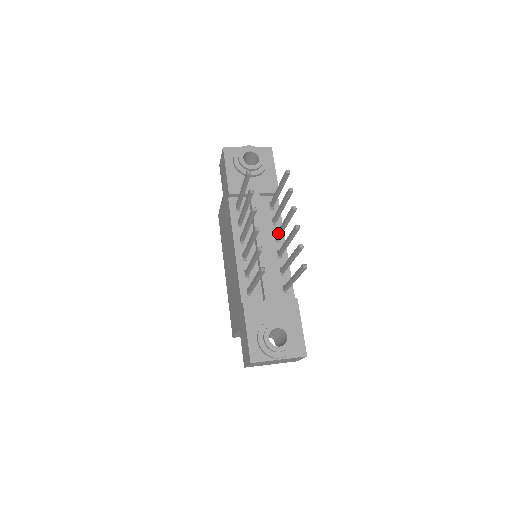
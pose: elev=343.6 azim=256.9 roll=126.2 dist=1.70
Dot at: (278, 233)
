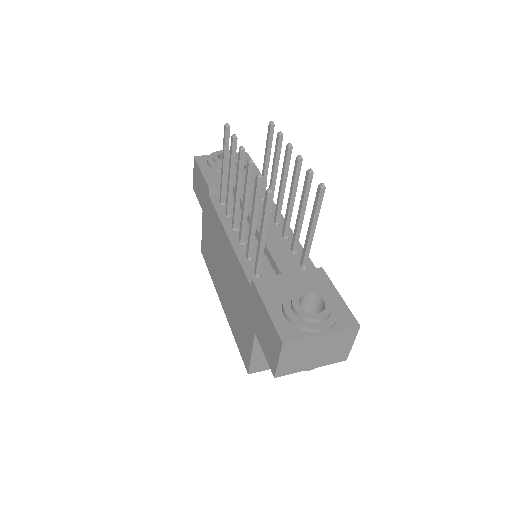
Dot at: (277, 208)
